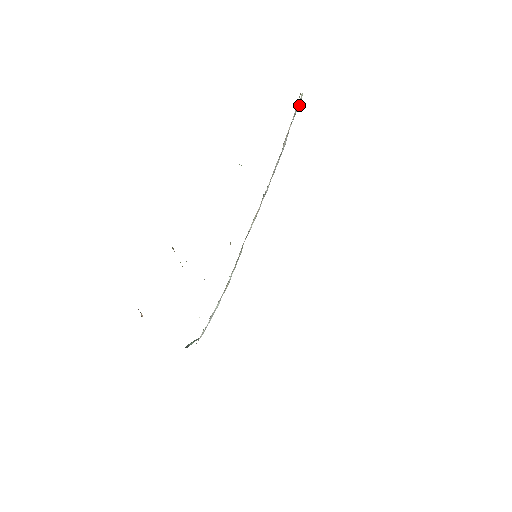
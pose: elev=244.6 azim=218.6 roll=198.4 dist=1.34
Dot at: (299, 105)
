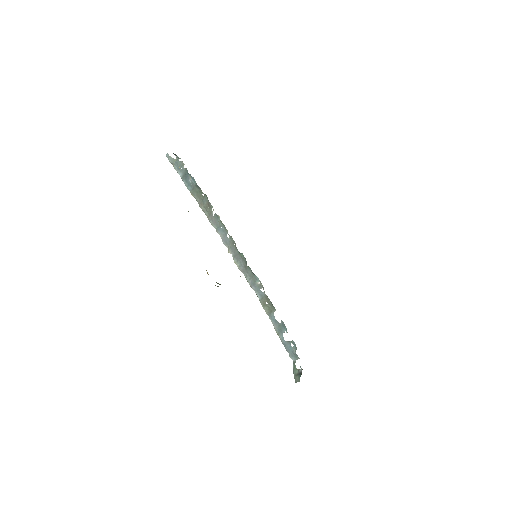
Dot at: (171, 163)
